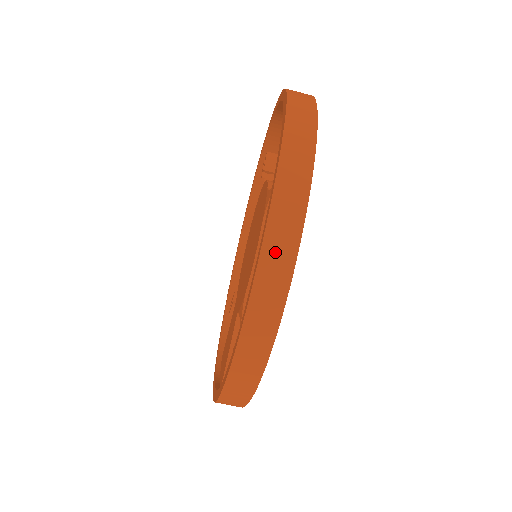
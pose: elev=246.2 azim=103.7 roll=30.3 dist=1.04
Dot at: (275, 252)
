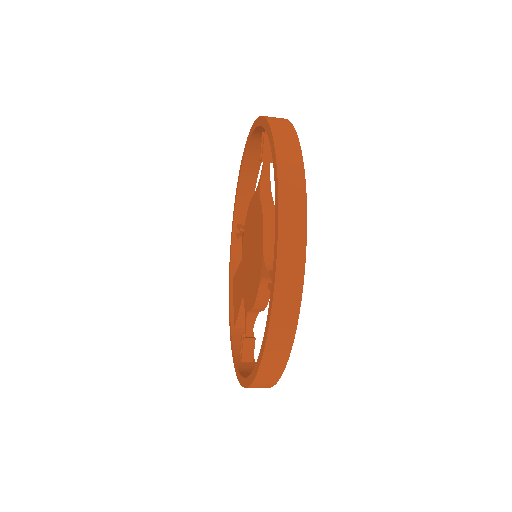
Dot at: (266, 376)
